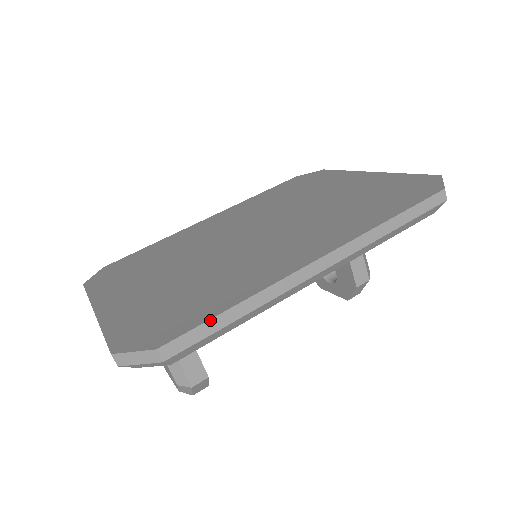
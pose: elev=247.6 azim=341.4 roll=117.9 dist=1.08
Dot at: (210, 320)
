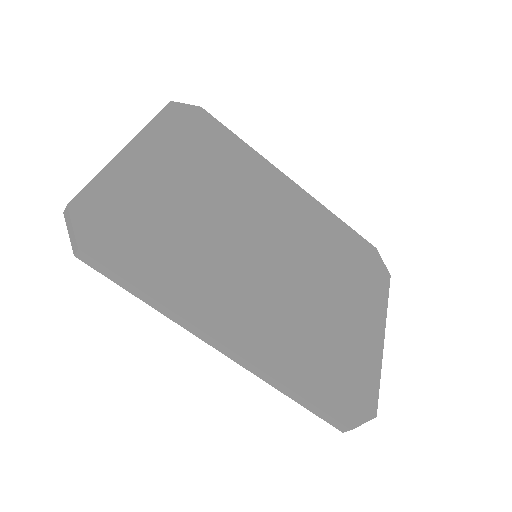
Dot at: (125, 280)
